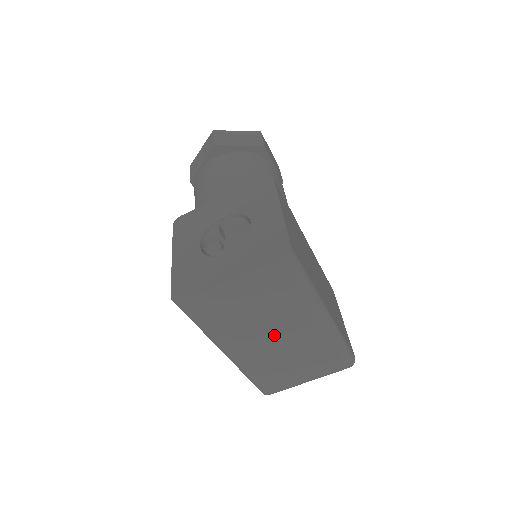
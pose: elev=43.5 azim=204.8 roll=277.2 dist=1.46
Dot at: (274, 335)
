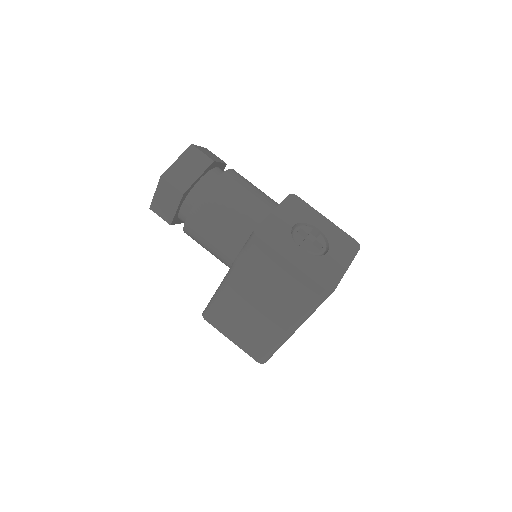
Dot at: occluded
